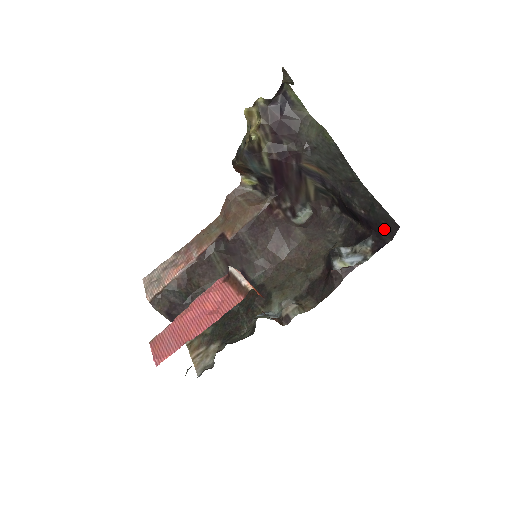
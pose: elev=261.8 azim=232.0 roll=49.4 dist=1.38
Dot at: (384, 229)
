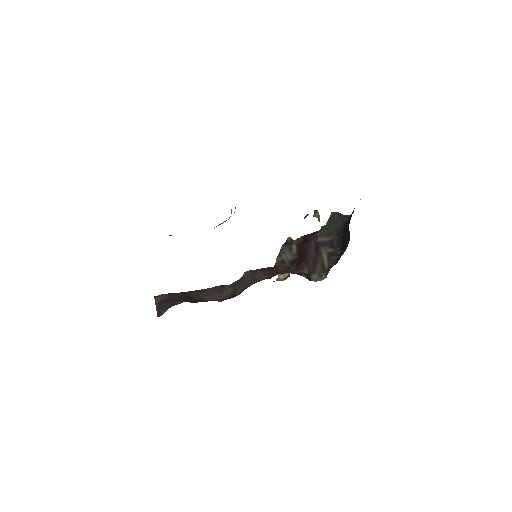
Dot at: occluded
